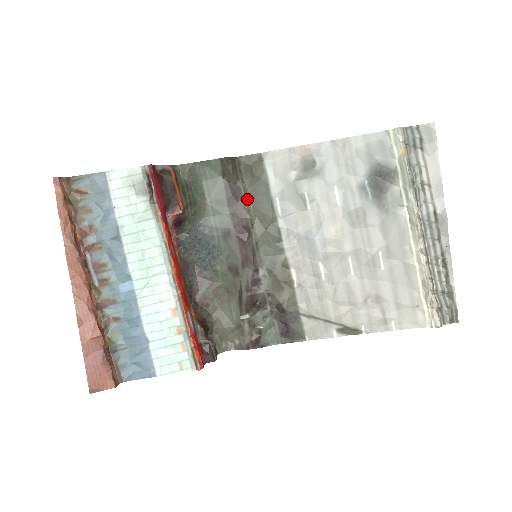
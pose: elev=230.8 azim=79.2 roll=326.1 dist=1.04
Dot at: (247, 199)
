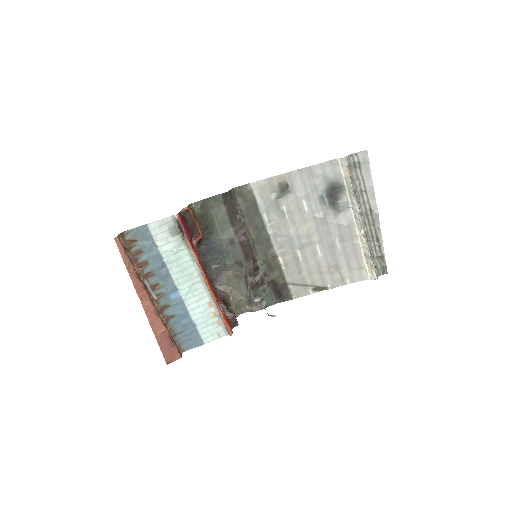
Dot at: (243, 216)
